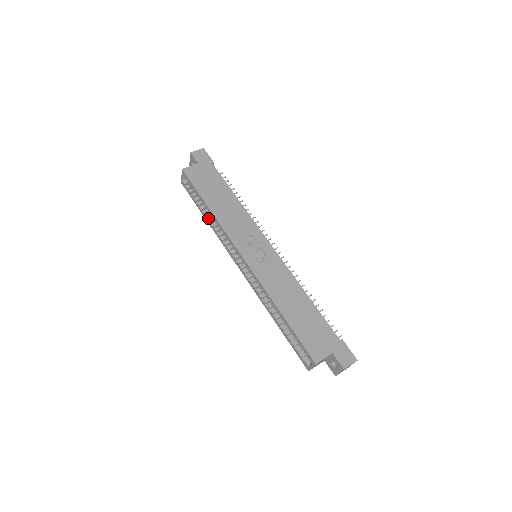
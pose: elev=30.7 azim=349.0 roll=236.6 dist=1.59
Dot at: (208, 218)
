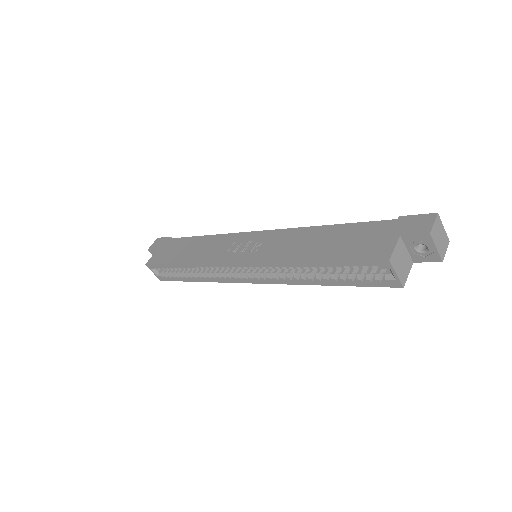
Dot at: (195, 277)
